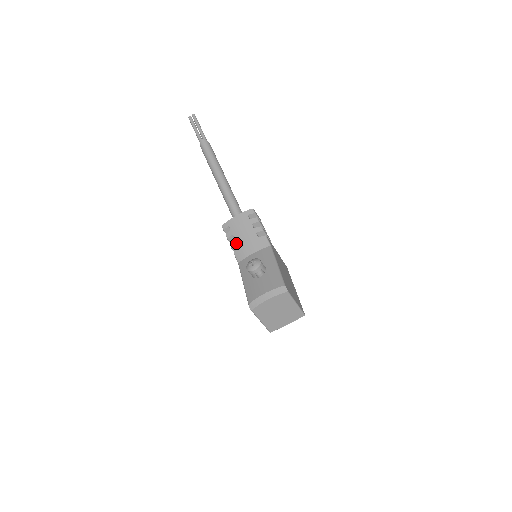
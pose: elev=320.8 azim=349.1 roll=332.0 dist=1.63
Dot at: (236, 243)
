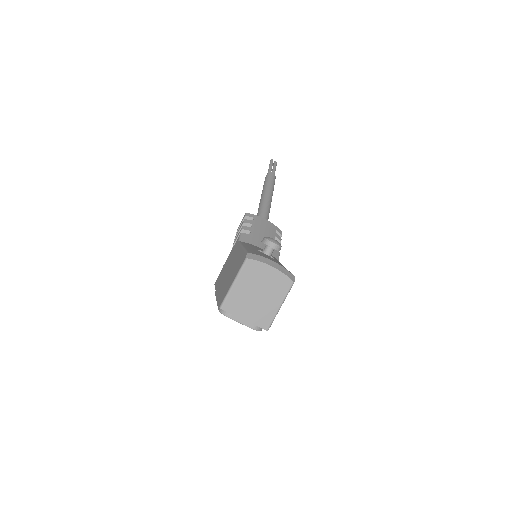
Dot at: (251, 230)
